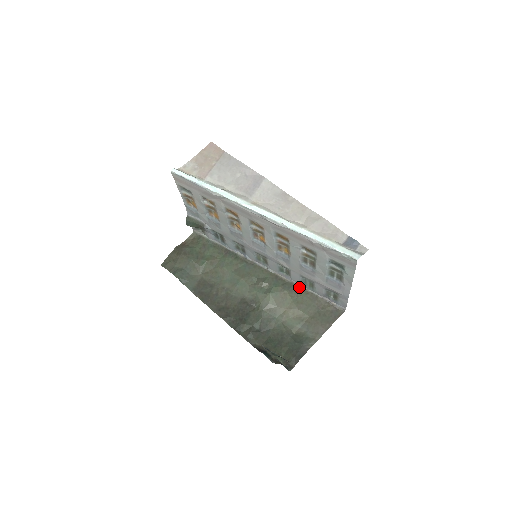
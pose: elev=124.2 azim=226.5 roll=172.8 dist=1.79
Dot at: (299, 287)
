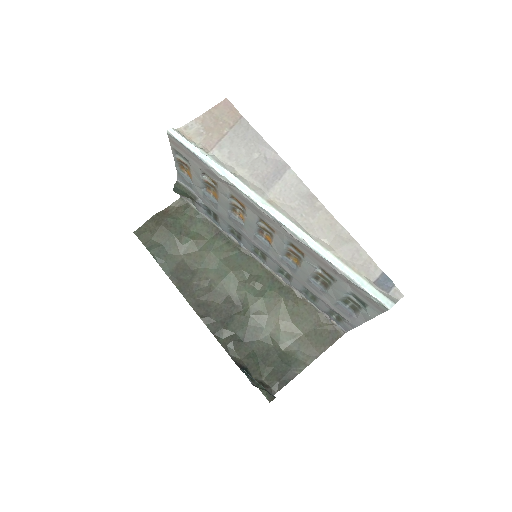
Dot at: (297, 294)
